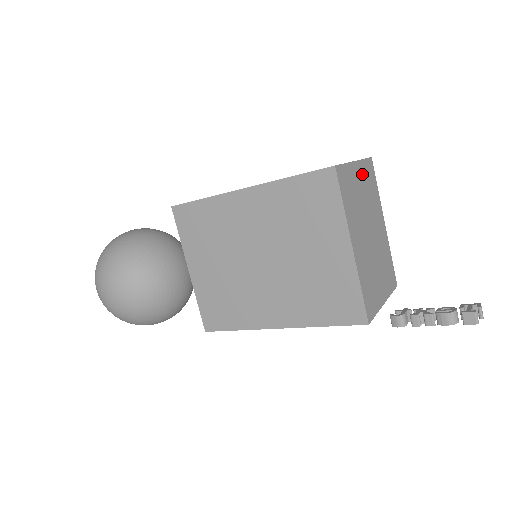
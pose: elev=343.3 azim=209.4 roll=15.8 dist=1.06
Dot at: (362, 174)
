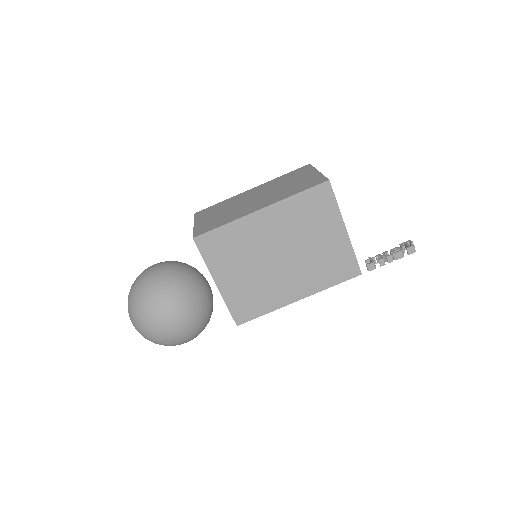
Dot at: occluded
